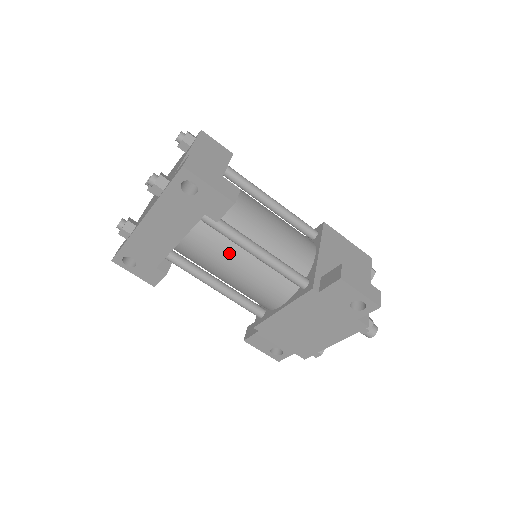
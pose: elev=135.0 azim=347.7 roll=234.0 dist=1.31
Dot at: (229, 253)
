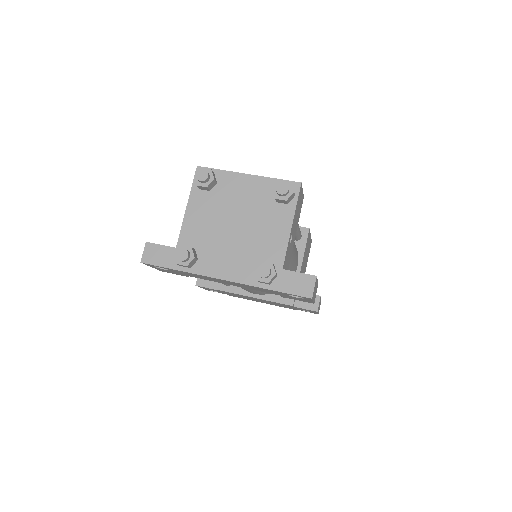
Dot at: occluded
